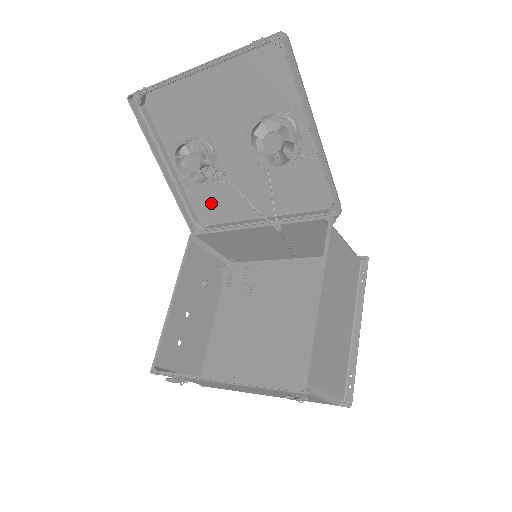
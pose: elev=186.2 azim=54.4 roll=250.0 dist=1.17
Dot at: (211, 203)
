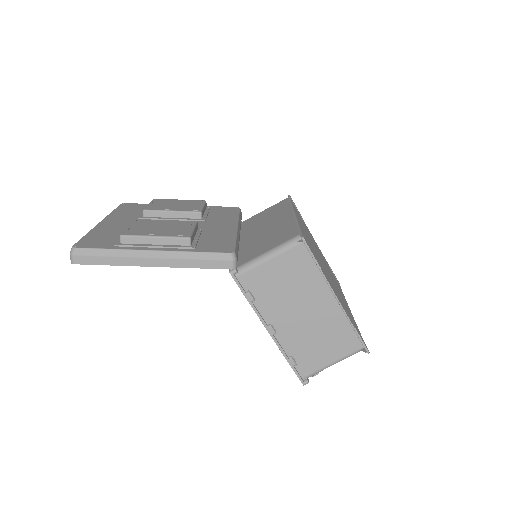
Dot at: (217, 213)
